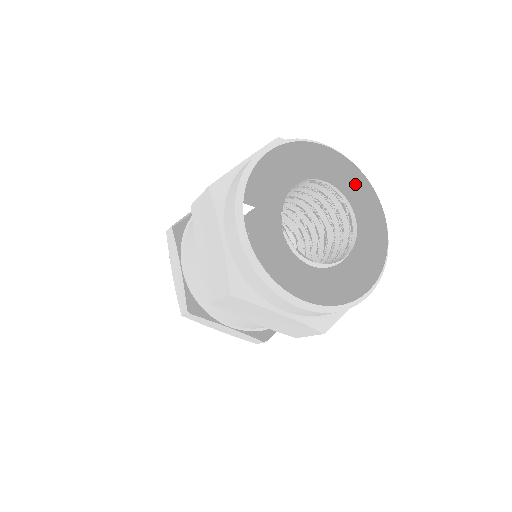
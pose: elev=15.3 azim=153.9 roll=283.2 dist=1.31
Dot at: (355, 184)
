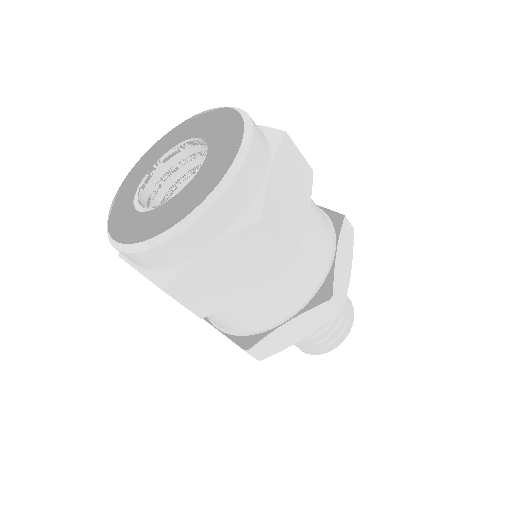
Dot at: (262, 133)
